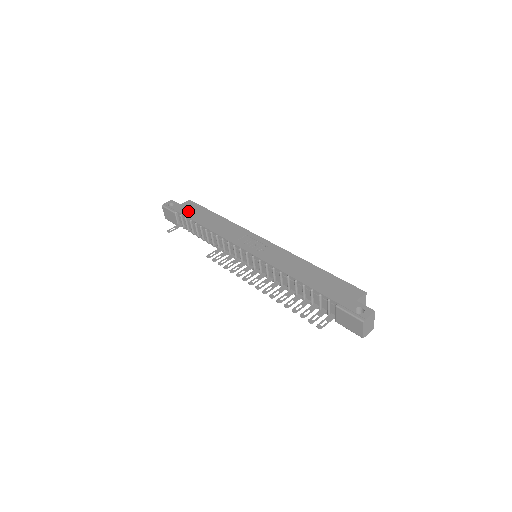
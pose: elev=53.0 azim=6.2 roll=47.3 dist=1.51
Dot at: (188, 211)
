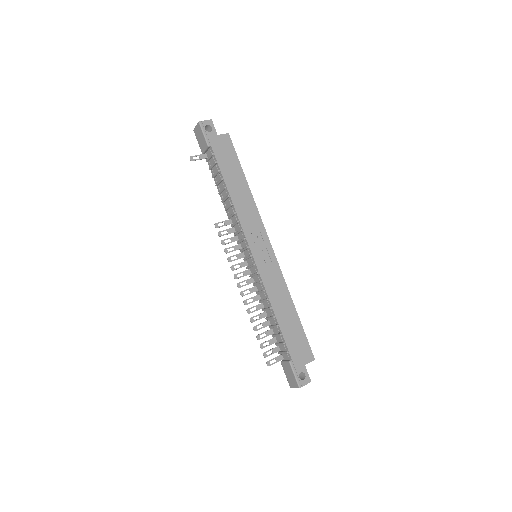
Dot at: (222, 154)
